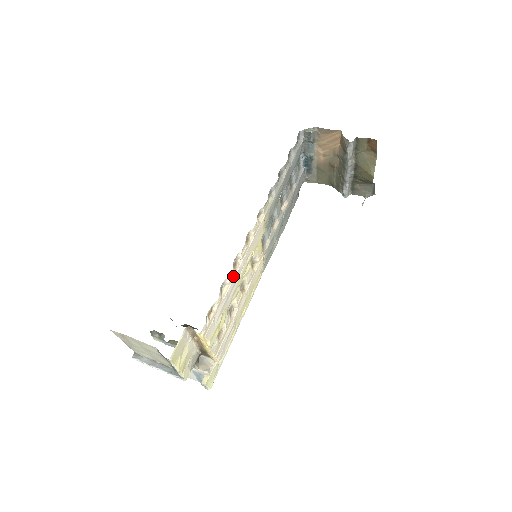
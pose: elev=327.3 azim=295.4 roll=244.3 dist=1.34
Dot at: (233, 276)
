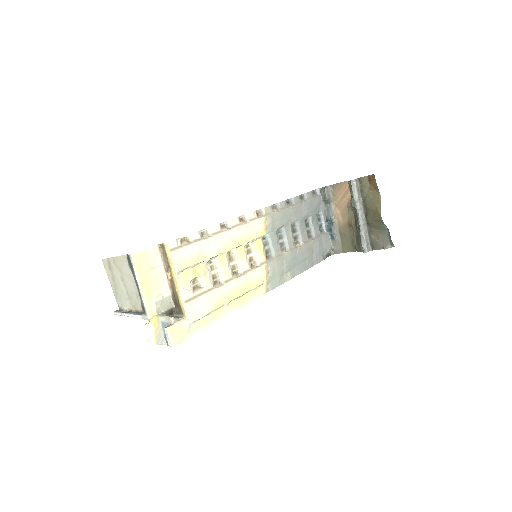
Dot at: (218, 233)
